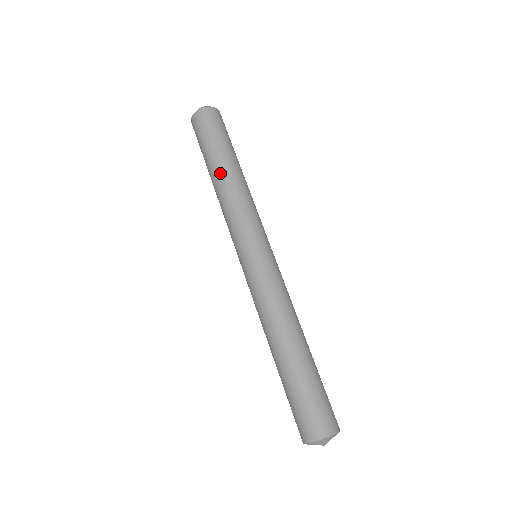
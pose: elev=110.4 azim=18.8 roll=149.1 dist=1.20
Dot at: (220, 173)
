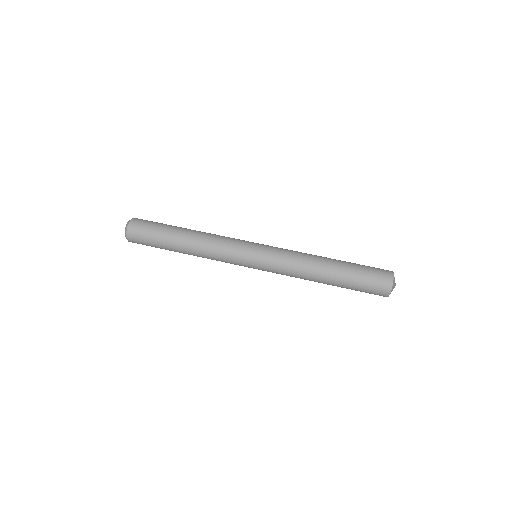
Dot at: (190, 231)
